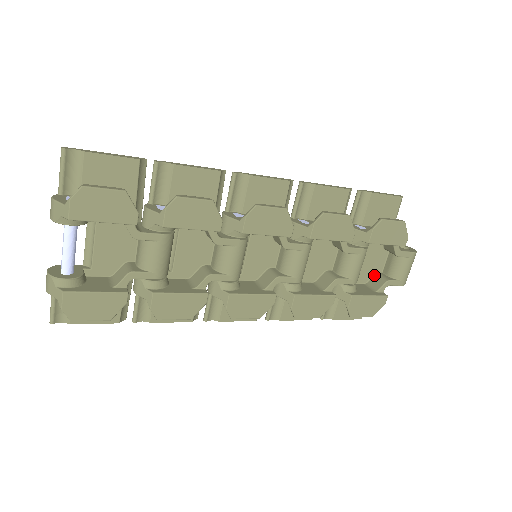
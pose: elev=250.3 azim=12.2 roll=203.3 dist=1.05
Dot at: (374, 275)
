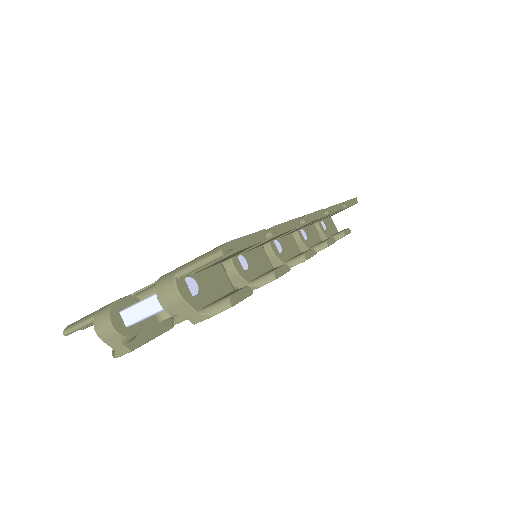
Dot at: occluded
